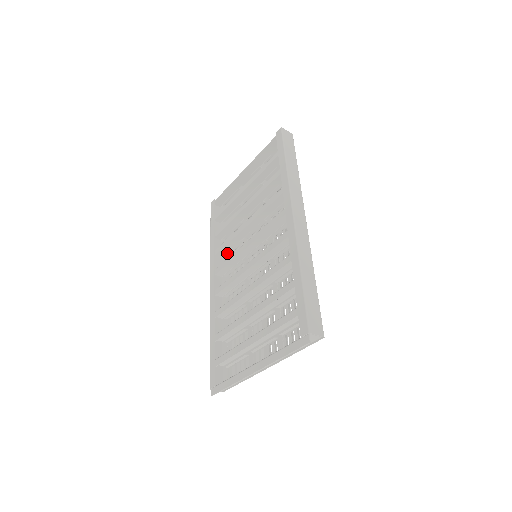
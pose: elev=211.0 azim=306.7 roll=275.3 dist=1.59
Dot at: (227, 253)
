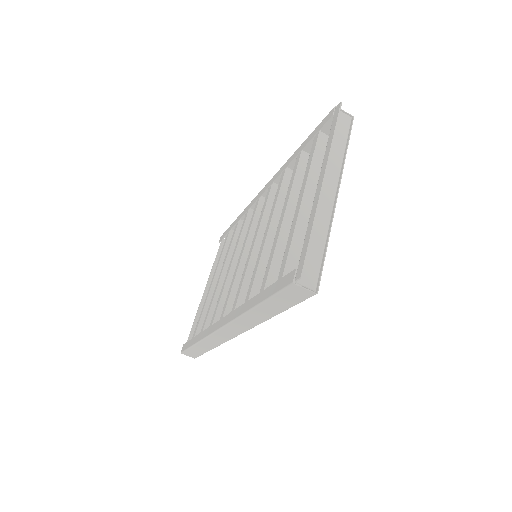
Dot at: occluded
